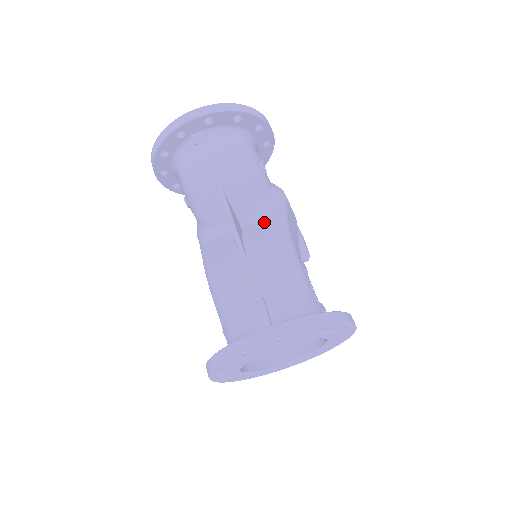
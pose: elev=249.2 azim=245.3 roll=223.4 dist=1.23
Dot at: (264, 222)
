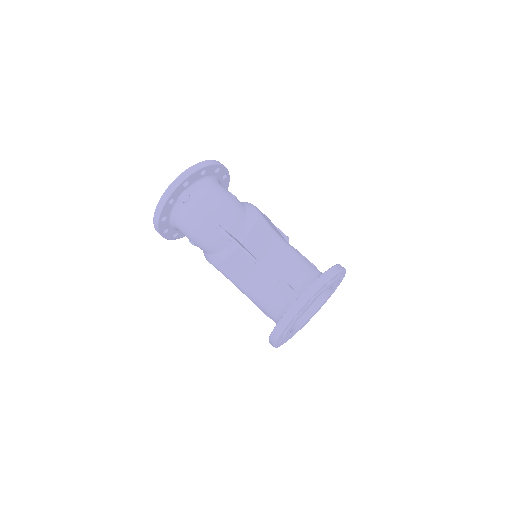
Dot at: (254, 232)
